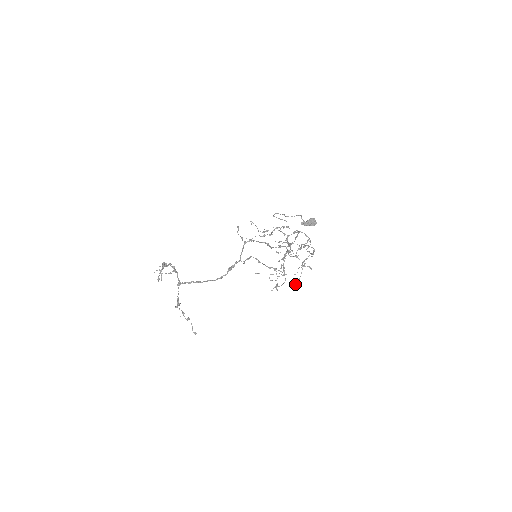
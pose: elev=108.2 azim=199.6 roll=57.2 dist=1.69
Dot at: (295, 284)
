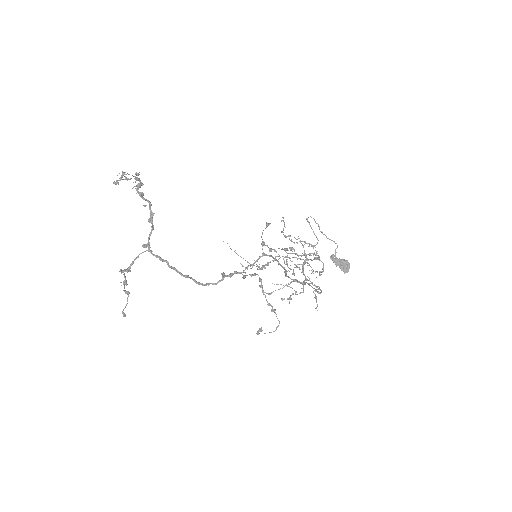
Dot at: (265, 292)
